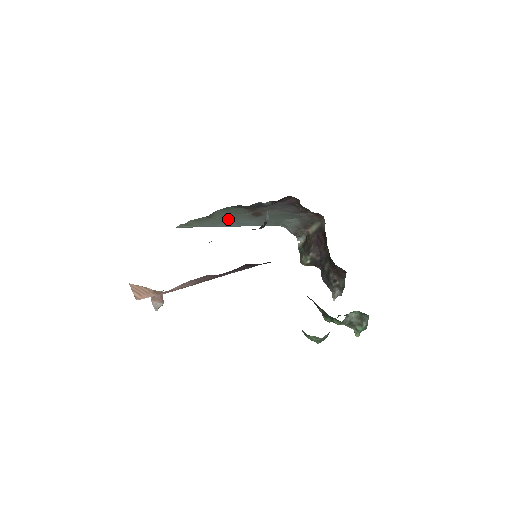
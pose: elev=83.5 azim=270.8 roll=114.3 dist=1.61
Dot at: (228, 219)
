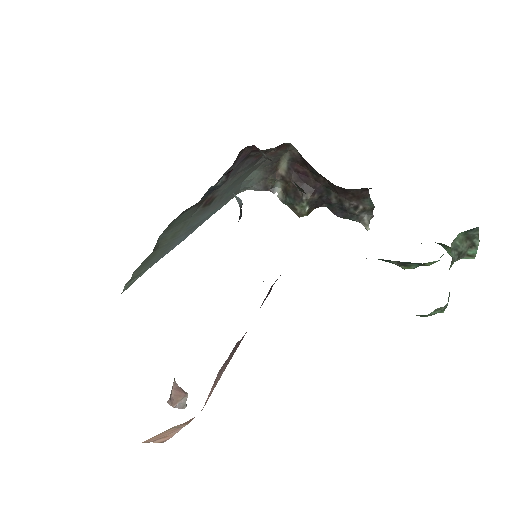
Dot at: (178, 234)
